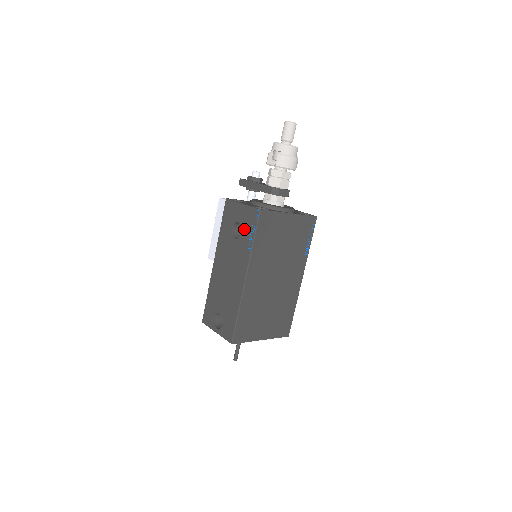
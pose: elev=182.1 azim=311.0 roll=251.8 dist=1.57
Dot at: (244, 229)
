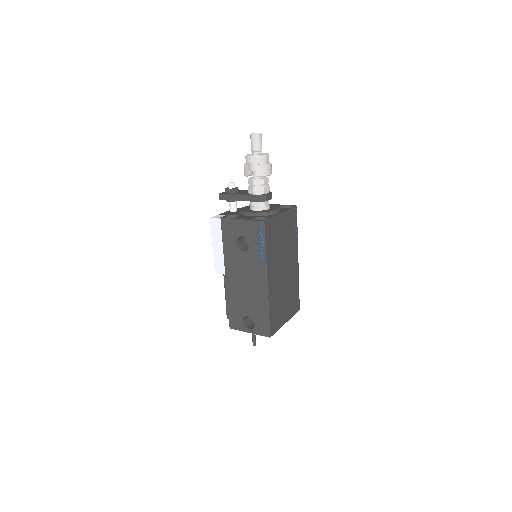
Dot at: (251, 241)
